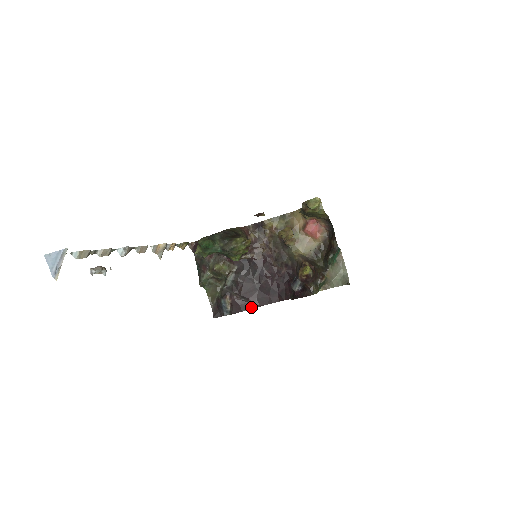
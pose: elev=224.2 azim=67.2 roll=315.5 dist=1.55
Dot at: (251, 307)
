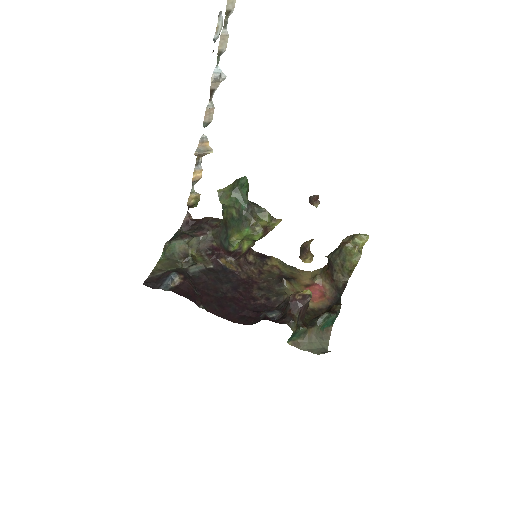
Dot at: (198, 303)
